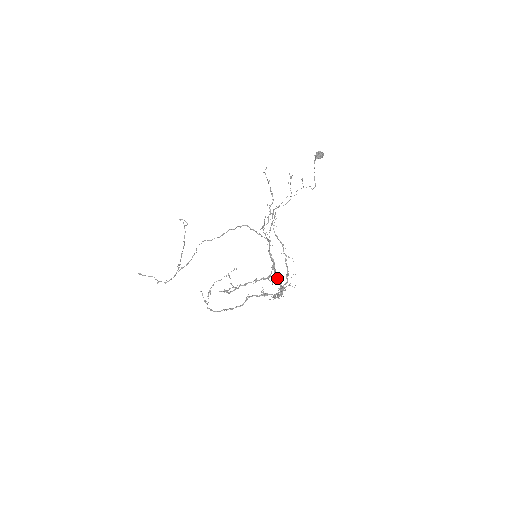
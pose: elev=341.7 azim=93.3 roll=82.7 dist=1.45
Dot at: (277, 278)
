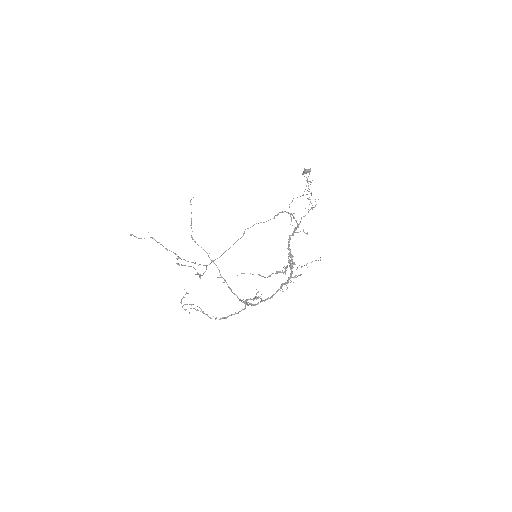
Dot at: (293, 267)
